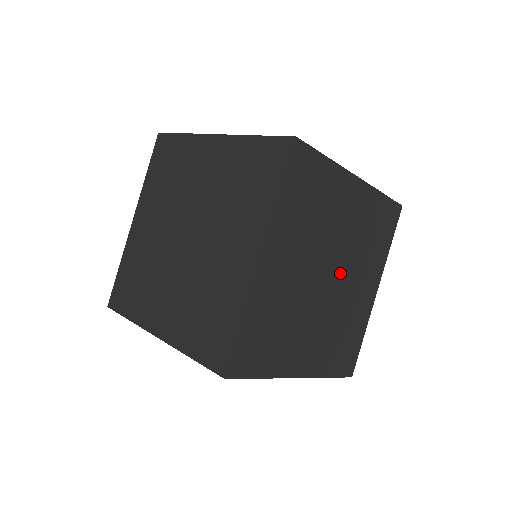
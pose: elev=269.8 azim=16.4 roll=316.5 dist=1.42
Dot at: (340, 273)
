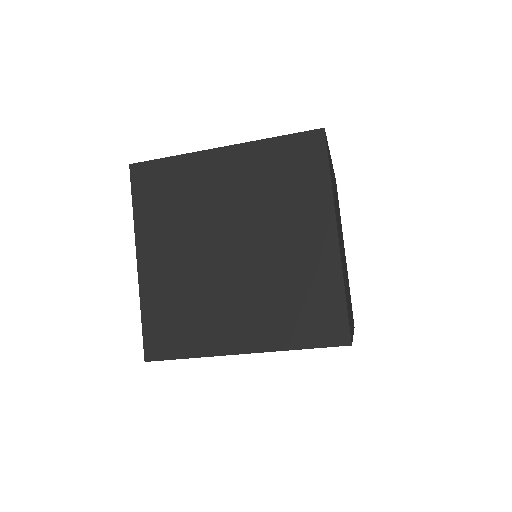
Dot at: occluded
